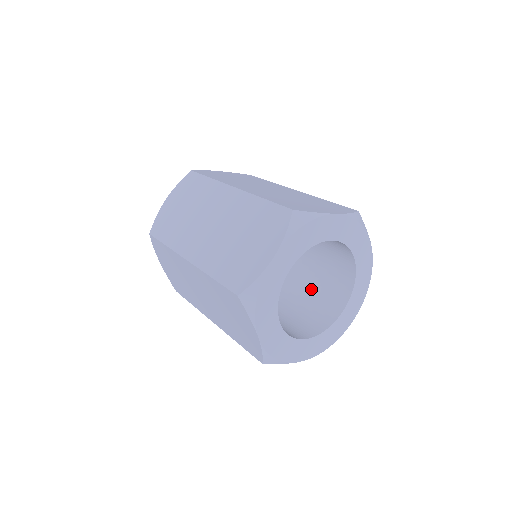
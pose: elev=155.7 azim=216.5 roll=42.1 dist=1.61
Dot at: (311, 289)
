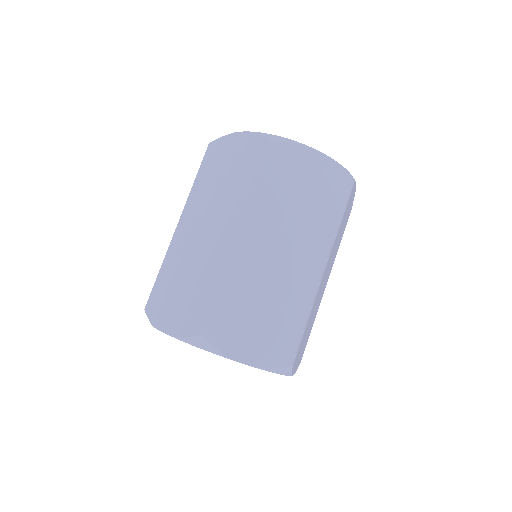
Dot at: occluded
